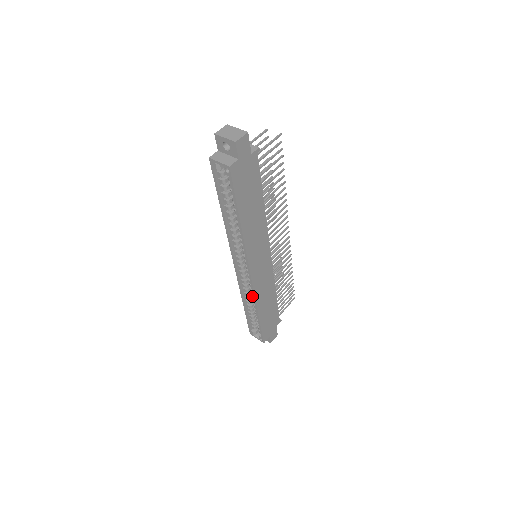
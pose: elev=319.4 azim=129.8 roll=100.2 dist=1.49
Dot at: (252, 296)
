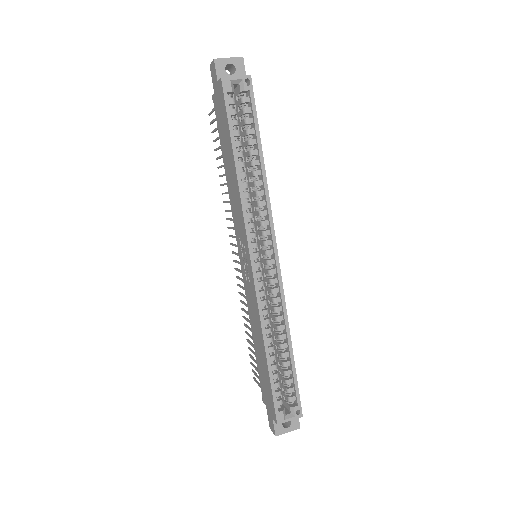
Dot at: (276, 316)
